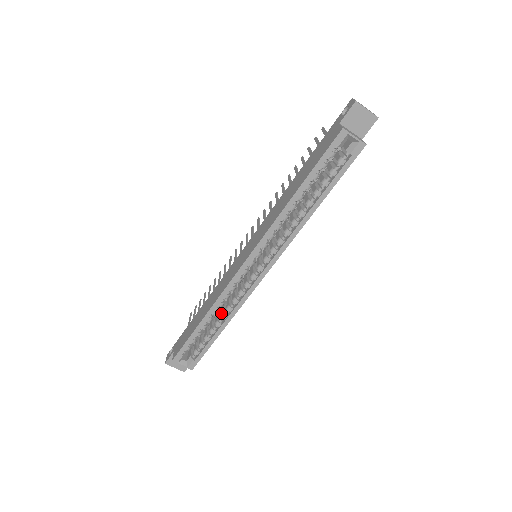
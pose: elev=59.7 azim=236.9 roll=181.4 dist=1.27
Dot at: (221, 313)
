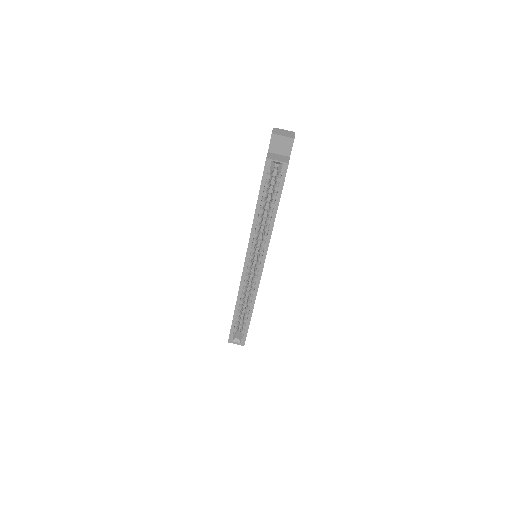
Dot at: (247, 302)
